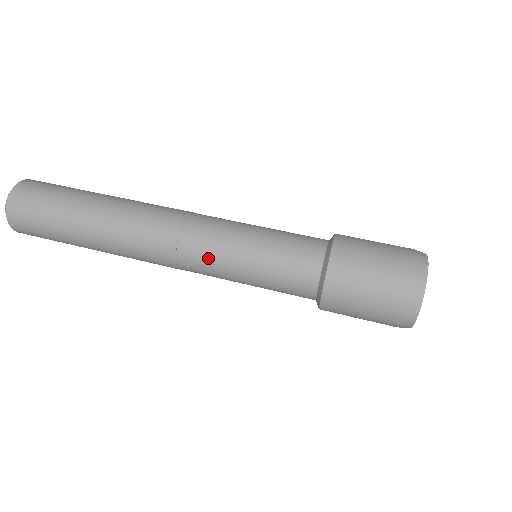
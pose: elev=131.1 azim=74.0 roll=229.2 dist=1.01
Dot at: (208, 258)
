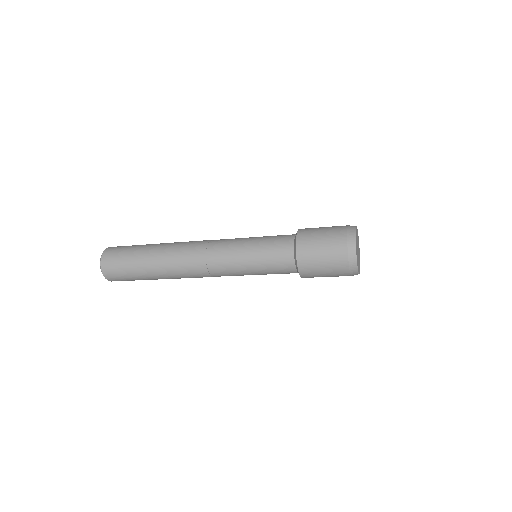
Dot at: (230, 239)
